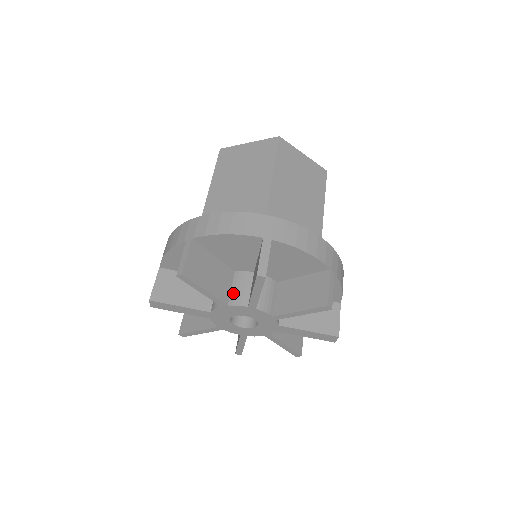
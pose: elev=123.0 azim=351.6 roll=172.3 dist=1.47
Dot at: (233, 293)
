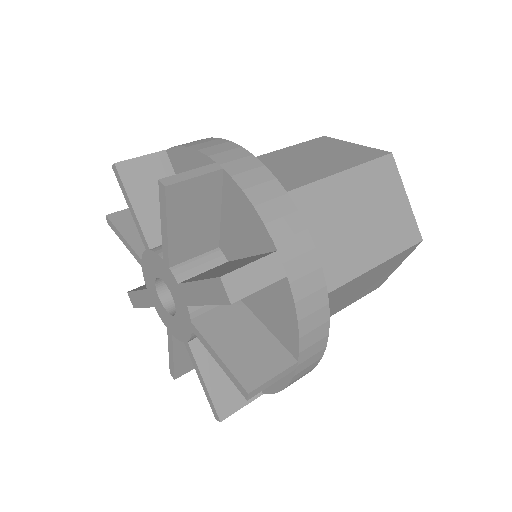
Dot at: occluded
